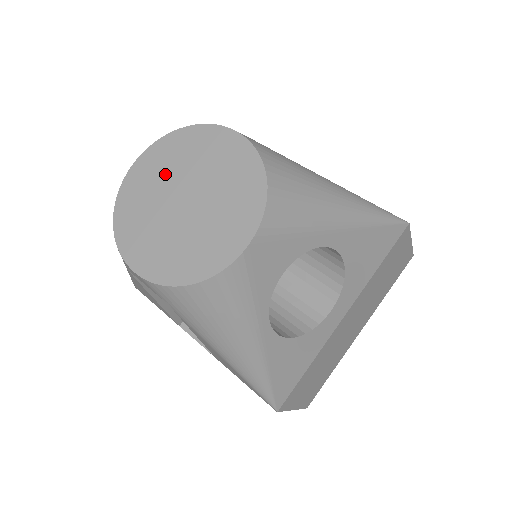
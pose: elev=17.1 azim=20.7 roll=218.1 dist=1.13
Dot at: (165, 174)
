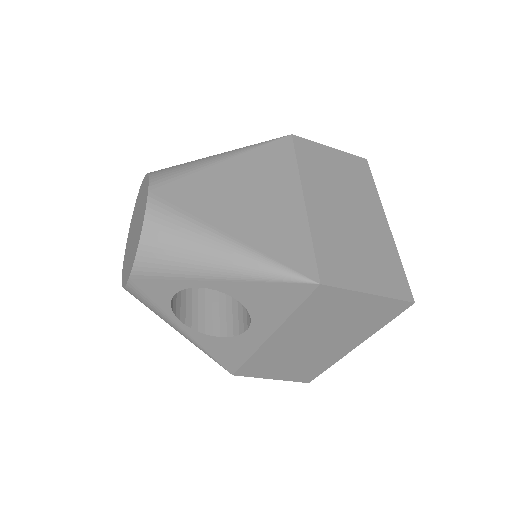
Dot at: (138, 205)
